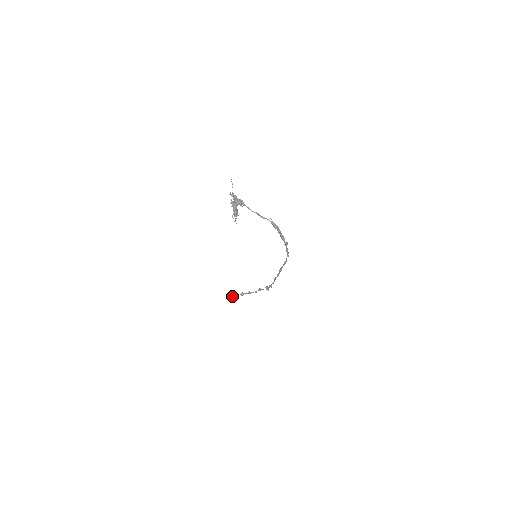
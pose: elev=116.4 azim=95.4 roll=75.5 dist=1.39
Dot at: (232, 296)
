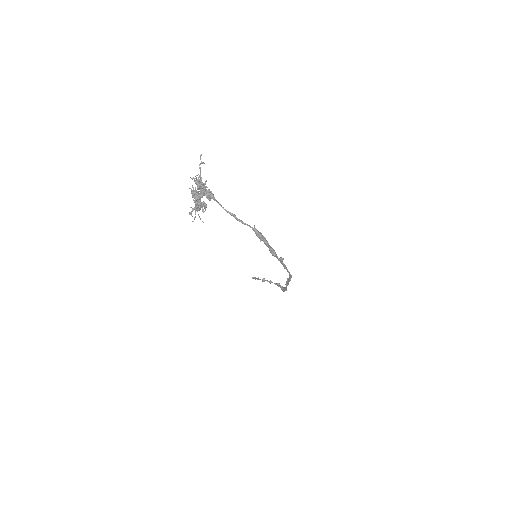
Dot at: (255, 277)
